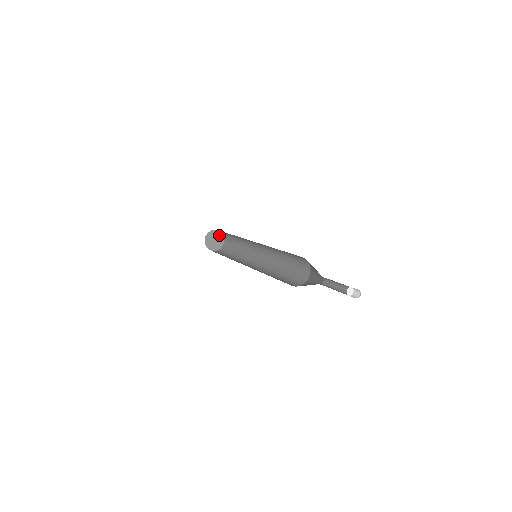
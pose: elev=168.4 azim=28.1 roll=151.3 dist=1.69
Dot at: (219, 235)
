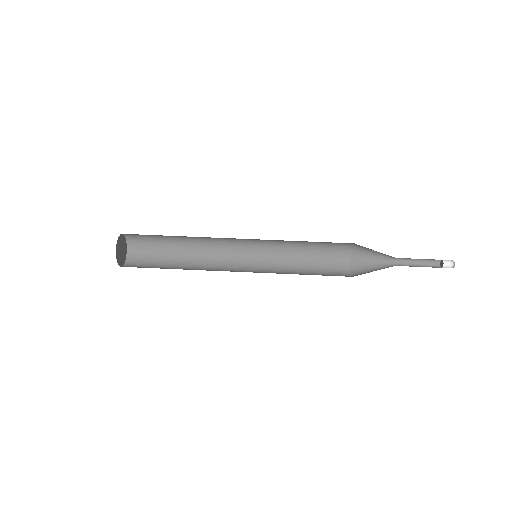
Dot at: (119, 243)
